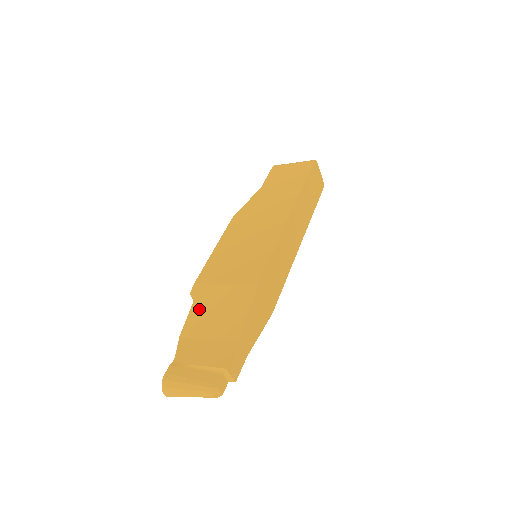
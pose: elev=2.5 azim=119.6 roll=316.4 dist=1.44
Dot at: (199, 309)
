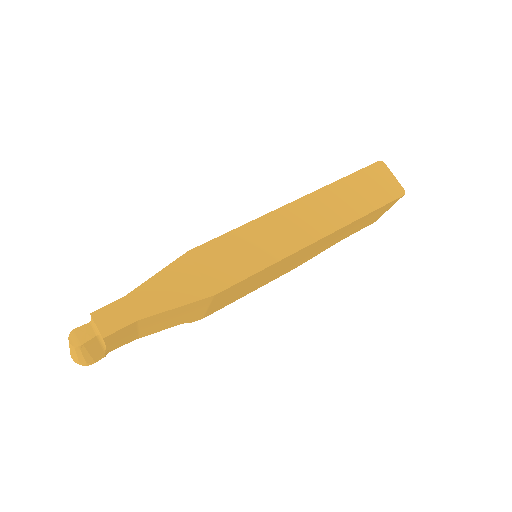
Dot at: occluded
